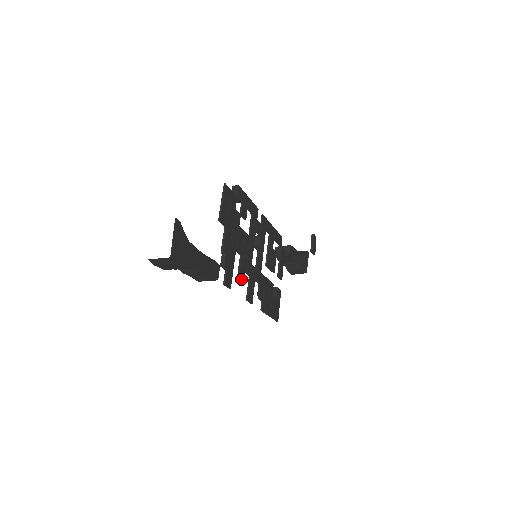
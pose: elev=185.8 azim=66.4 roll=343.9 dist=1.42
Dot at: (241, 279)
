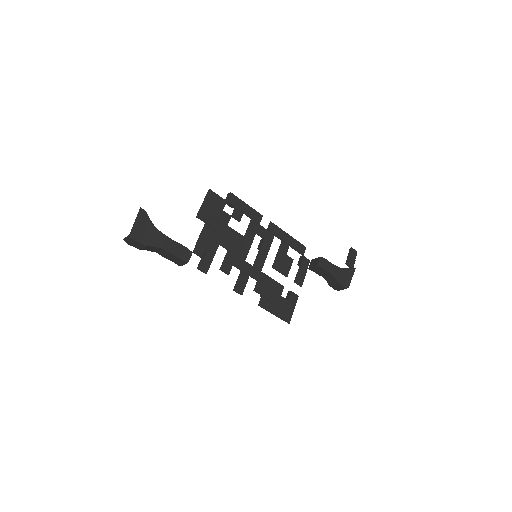
Dot at: (225, 270)
